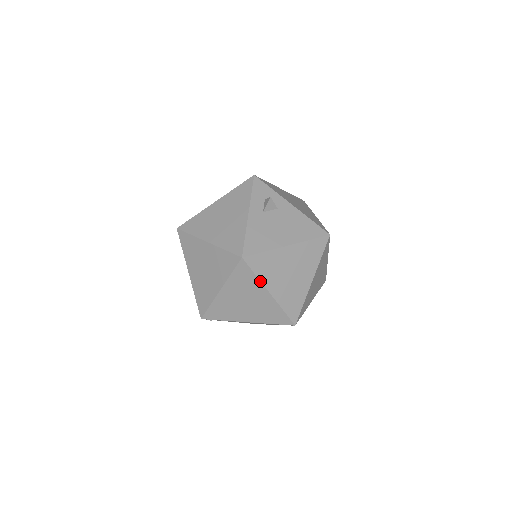
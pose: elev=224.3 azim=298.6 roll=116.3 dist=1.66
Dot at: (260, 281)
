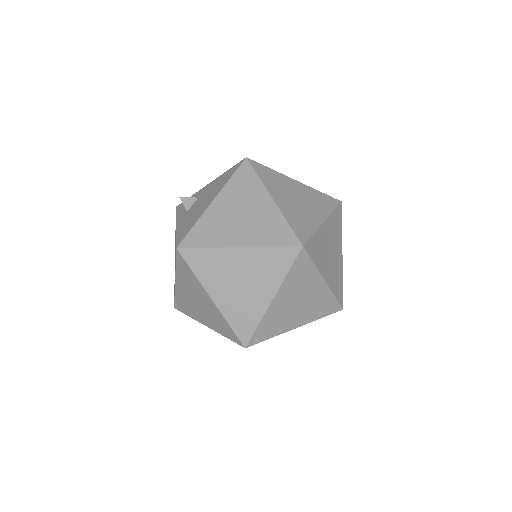
Dot at: (216, 248)
